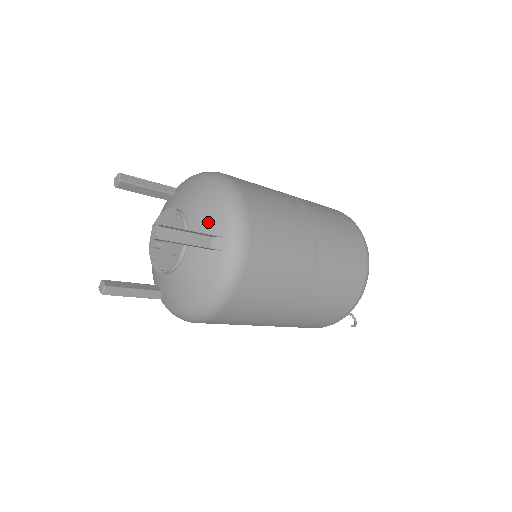
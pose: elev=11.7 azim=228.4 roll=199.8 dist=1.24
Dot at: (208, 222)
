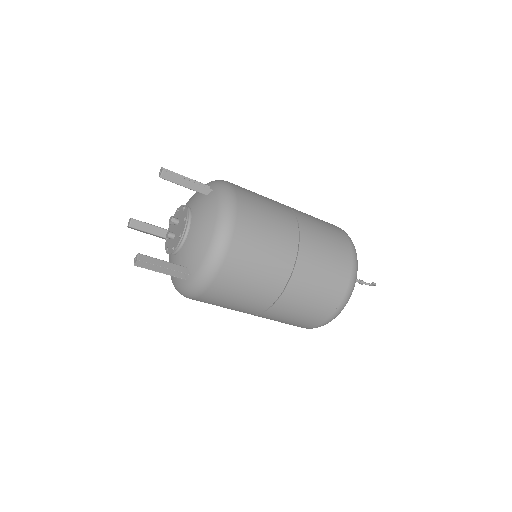
Dot at: (199, 193)
